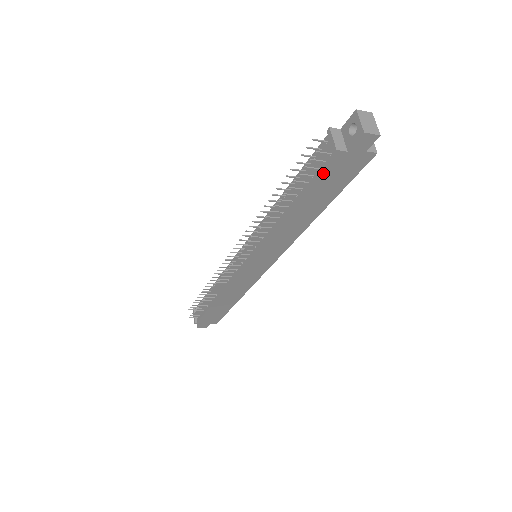
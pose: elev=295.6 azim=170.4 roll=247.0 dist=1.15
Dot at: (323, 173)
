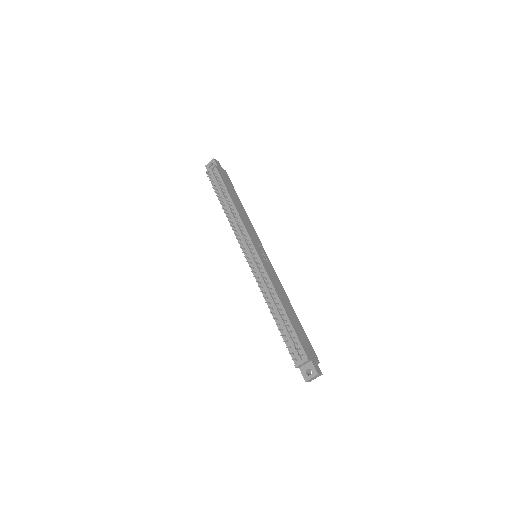
Dot at: (289, 350)
